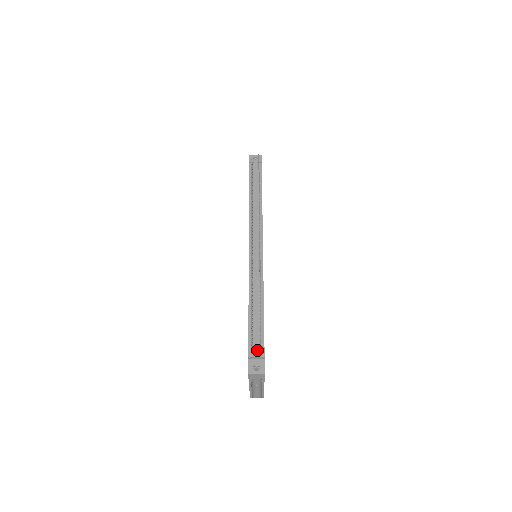
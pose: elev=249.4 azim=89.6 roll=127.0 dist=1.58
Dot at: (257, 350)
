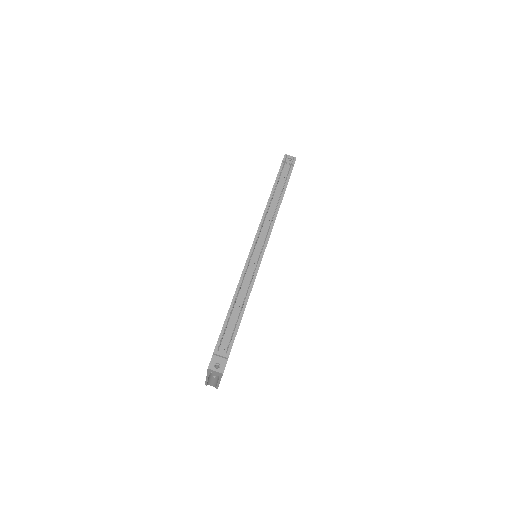
Dot at: (224, 349)
